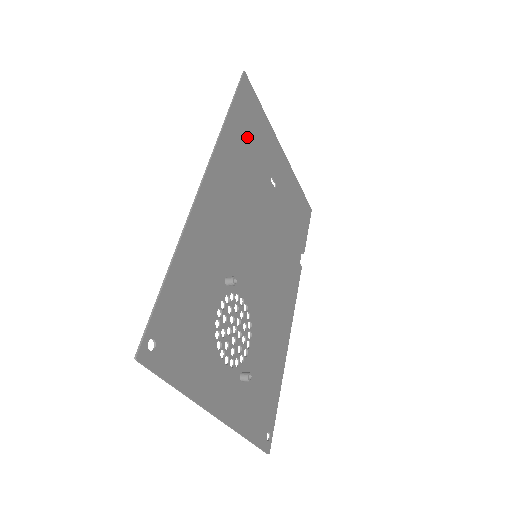
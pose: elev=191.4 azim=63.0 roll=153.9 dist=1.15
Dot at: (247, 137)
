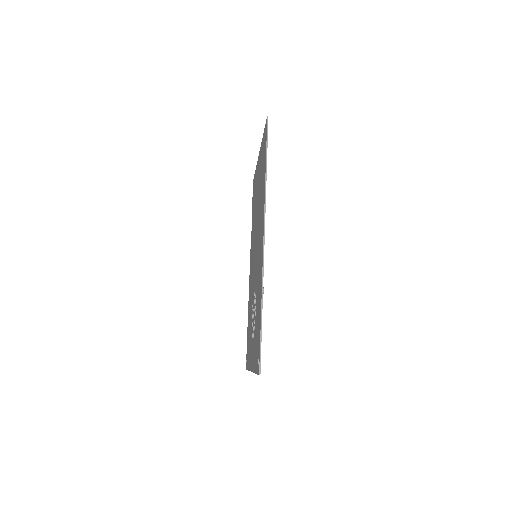
Dot at: occluded
